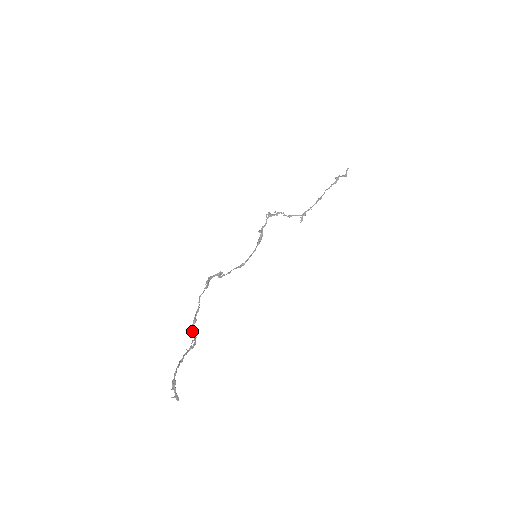
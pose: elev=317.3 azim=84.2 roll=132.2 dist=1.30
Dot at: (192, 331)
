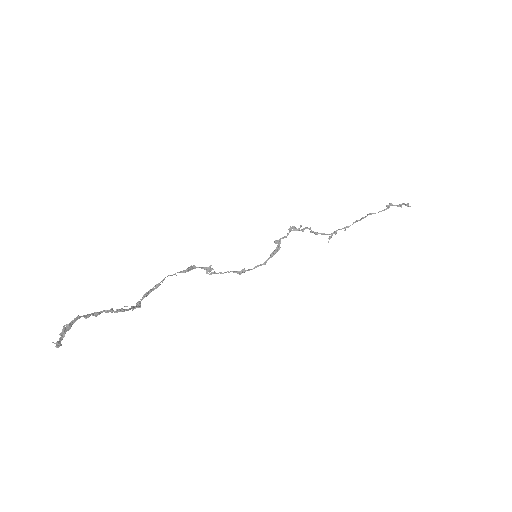
Dot at: (138, 303)
